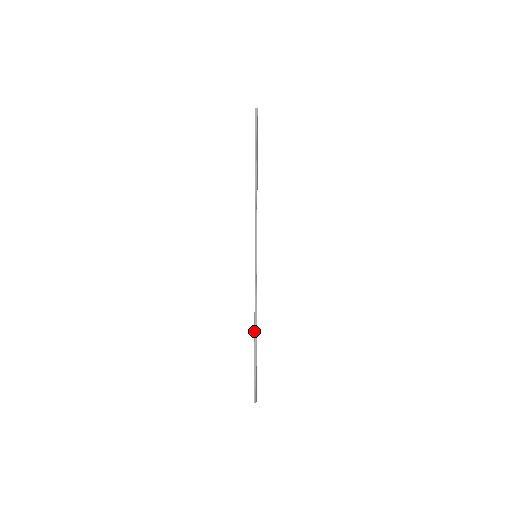
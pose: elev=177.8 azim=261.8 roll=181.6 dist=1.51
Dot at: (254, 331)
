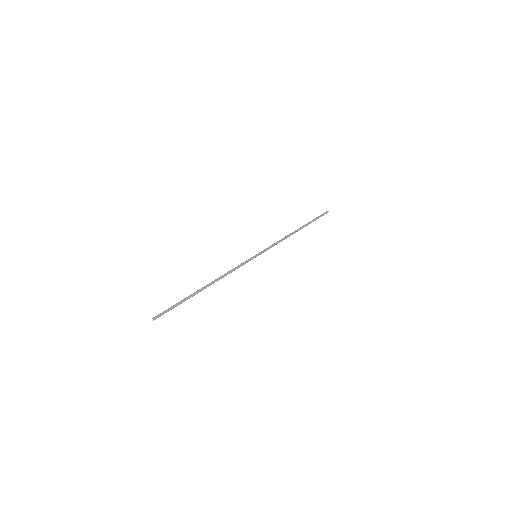
Dot at: (207, 285)
